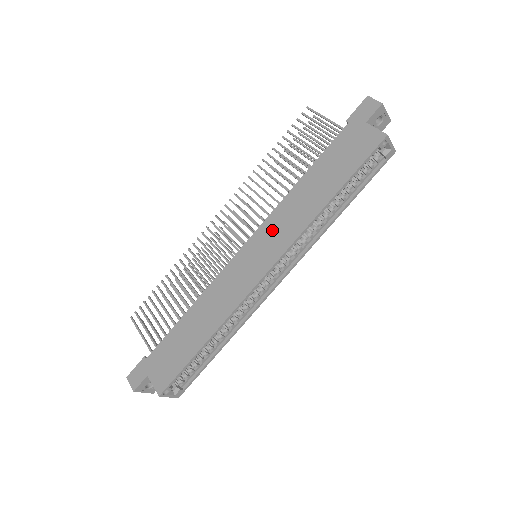
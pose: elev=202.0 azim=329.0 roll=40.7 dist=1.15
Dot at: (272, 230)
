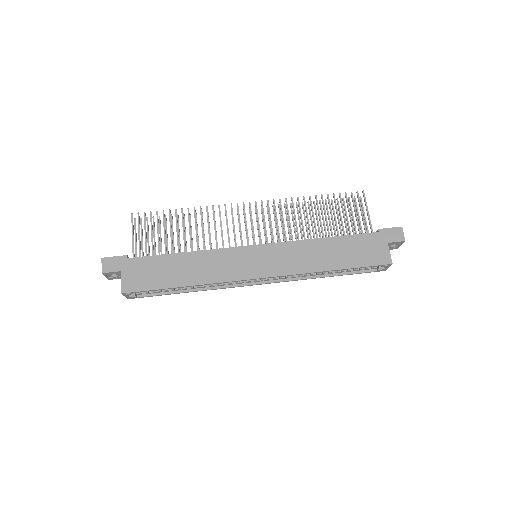
Dot at: (282, 253)
